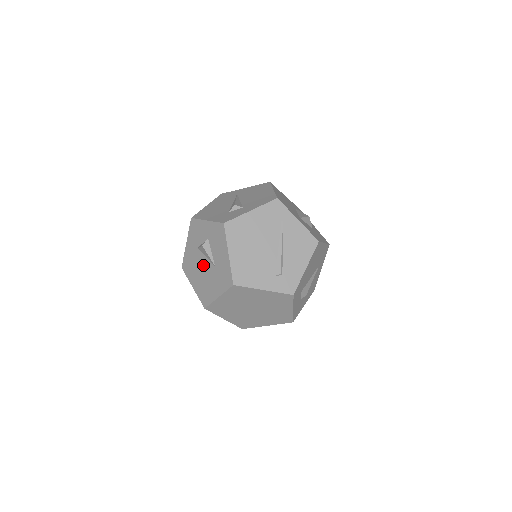
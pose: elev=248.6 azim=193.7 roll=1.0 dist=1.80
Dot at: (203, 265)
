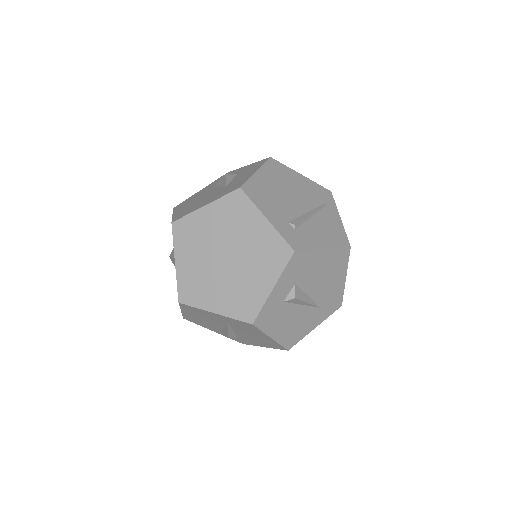
Dot at: (209, 193)
